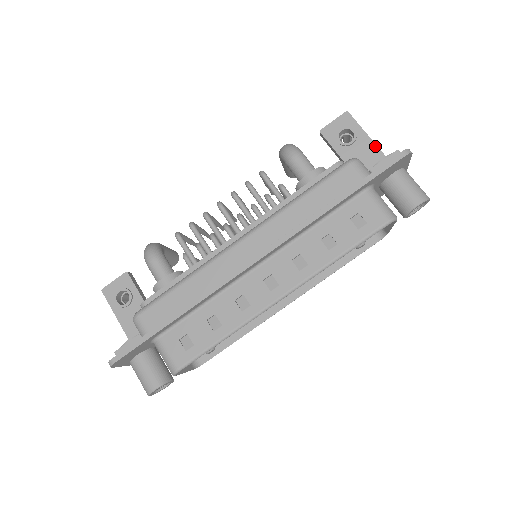
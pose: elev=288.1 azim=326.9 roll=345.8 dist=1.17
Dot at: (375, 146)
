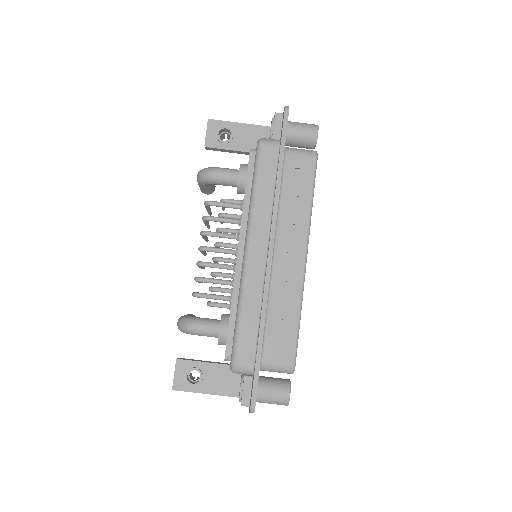
Dot at: (248, 125)
